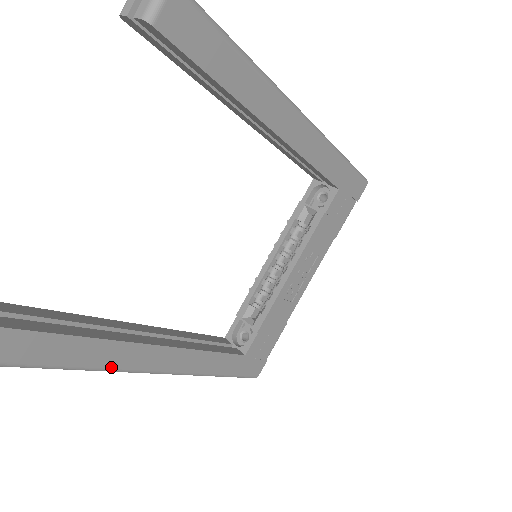
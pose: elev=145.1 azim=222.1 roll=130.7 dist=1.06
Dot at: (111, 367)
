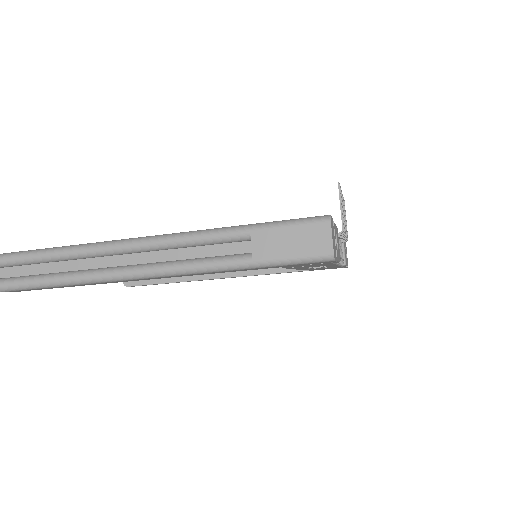
Dot at: occluded
